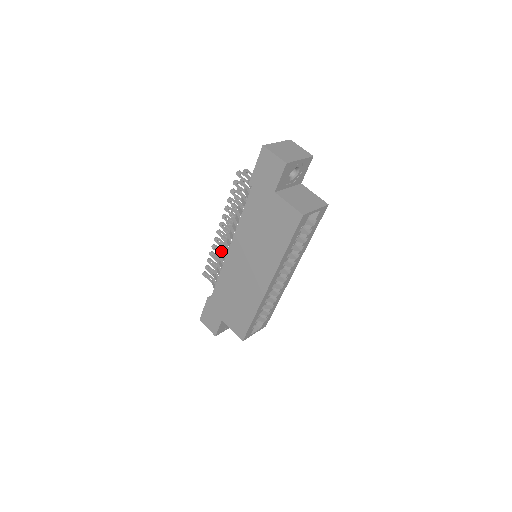
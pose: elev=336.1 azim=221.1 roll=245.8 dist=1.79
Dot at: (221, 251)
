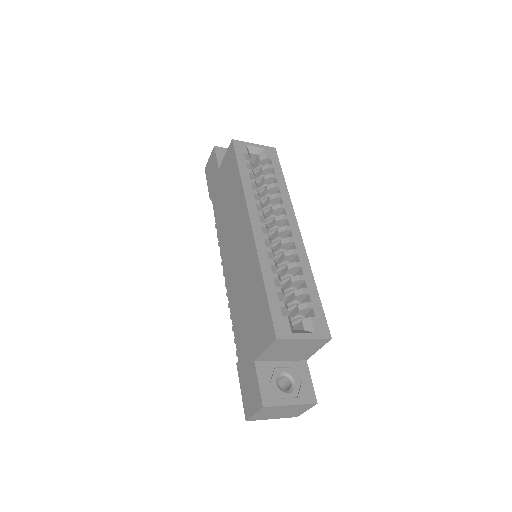
Dot at: occluded
